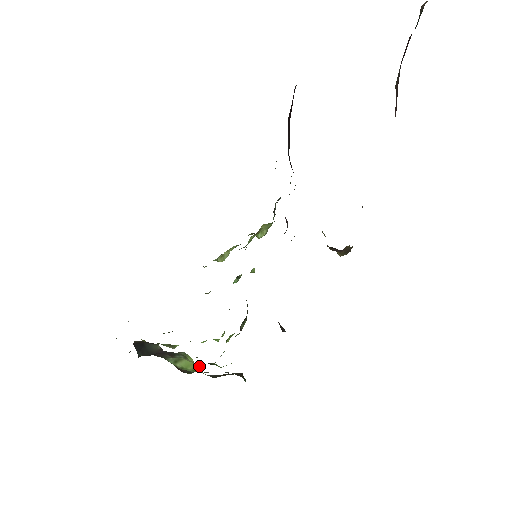
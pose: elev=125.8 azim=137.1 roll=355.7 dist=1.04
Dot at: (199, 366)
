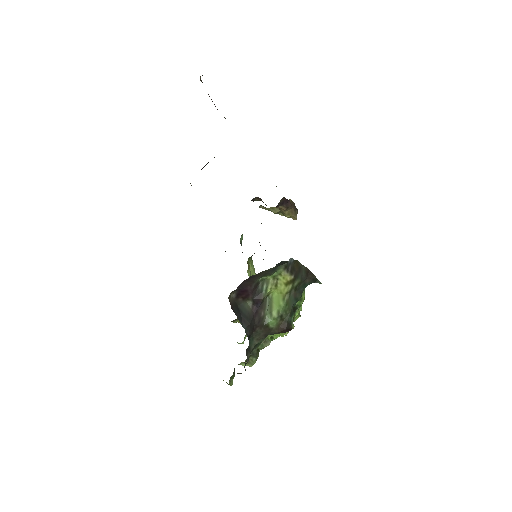
Dot at: (279, 279)
